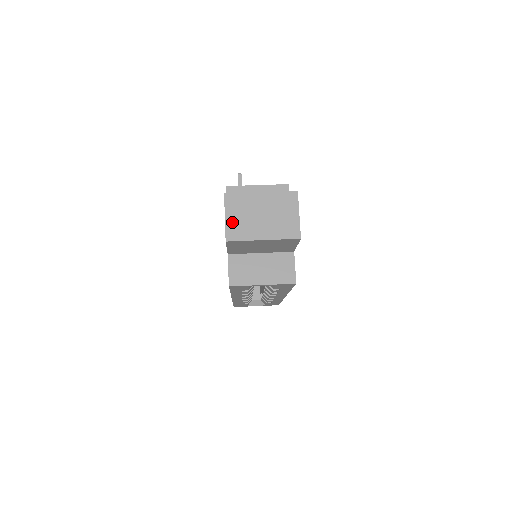
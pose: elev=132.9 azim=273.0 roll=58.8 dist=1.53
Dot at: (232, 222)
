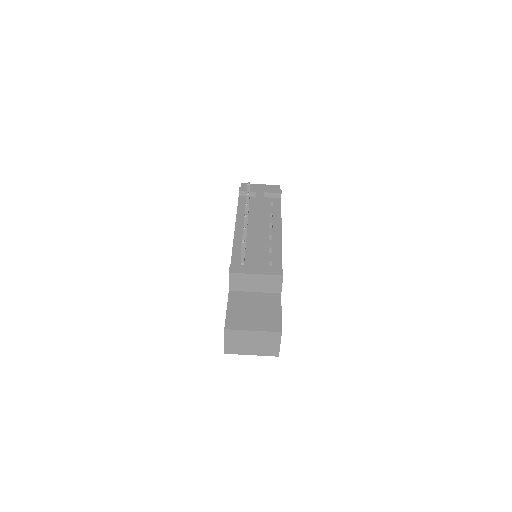
Dot at: (230, 345)
